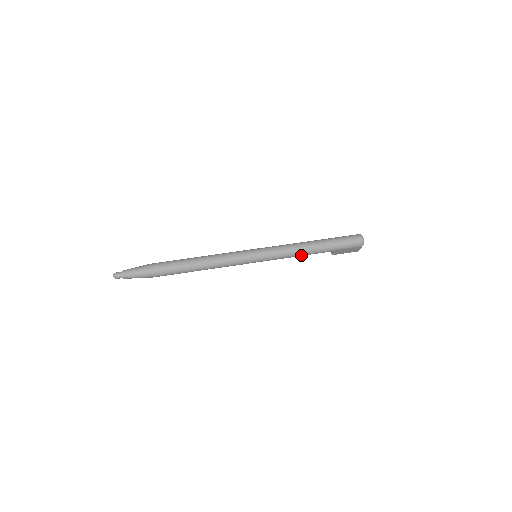
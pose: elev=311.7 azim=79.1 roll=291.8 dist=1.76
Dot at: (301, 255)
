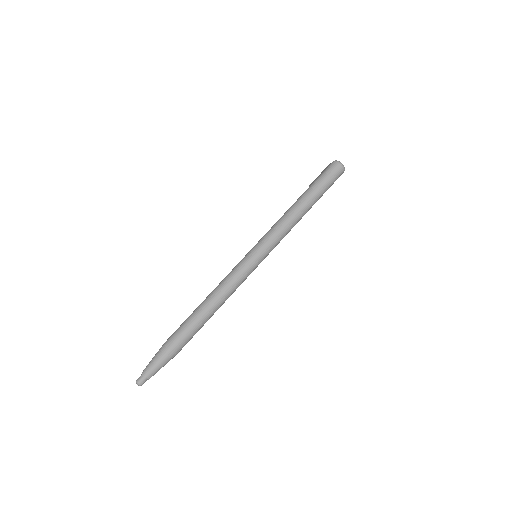
Dot at: (296, 223)
